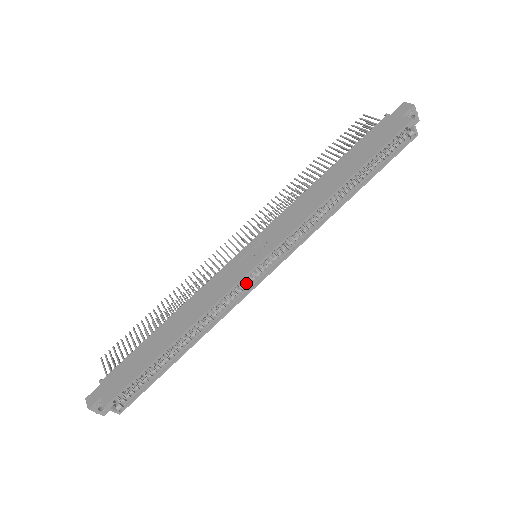
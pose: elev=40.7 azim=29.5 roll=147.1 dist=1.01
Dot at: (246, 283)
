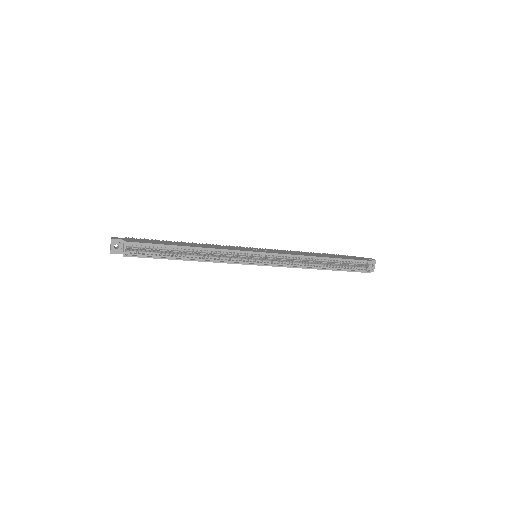
Dot at: (243, 260)
